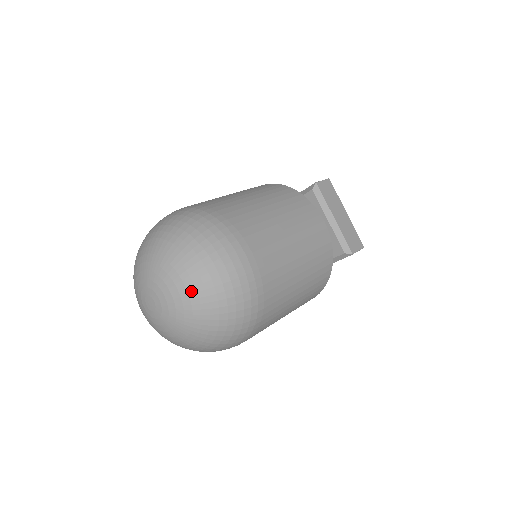
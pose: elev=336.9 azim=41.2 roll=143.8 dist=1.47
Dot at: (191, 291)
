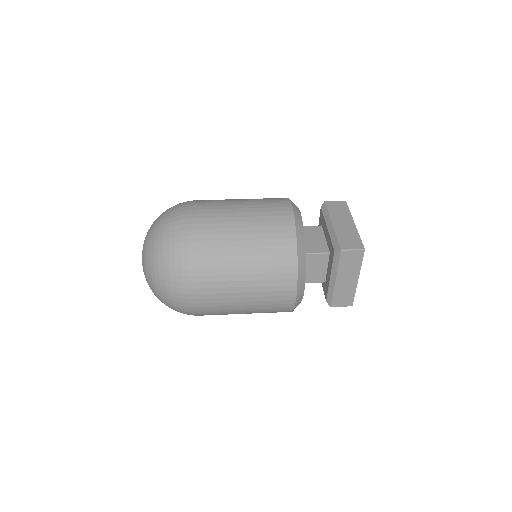
Dot at: (152, 288)
